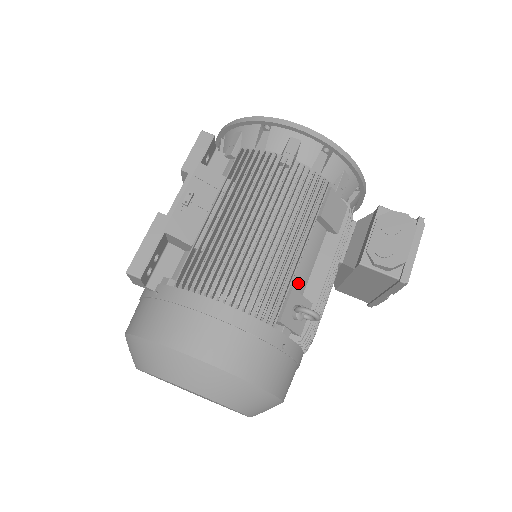
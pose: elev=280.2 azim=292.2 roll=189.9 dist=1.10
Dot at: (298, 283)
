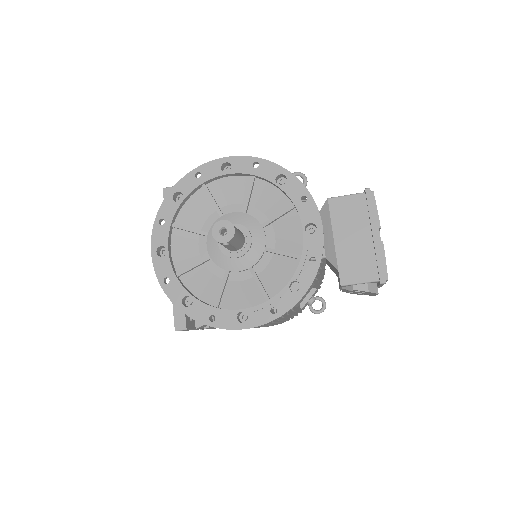
Dot at: occluded
